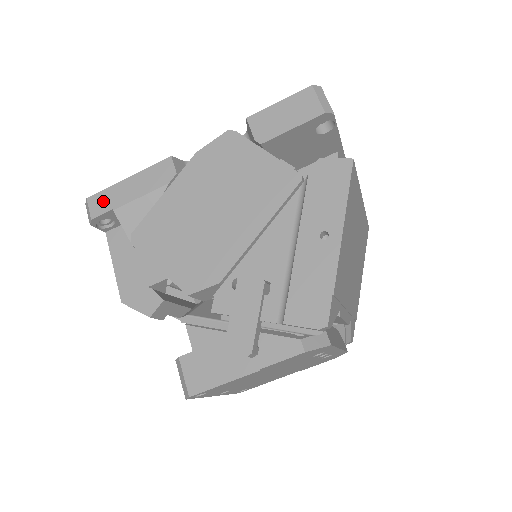
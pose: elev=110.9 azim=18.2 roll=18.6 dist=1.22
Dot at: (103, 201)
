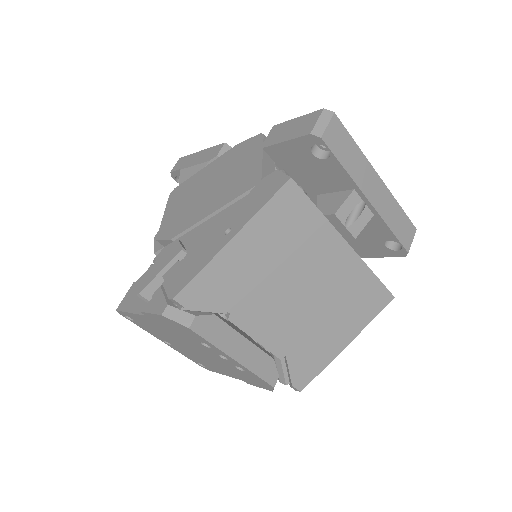
Dot at: (182, 162)
